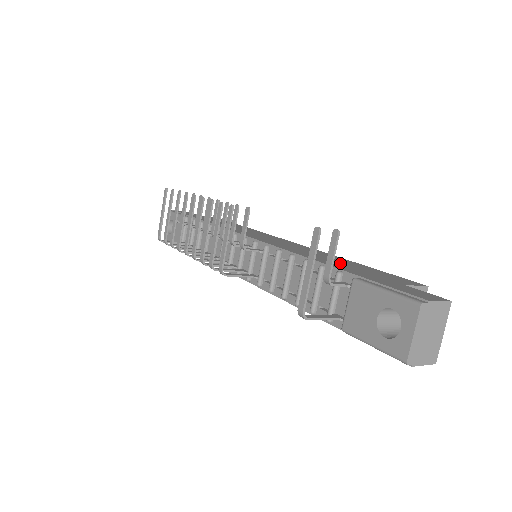
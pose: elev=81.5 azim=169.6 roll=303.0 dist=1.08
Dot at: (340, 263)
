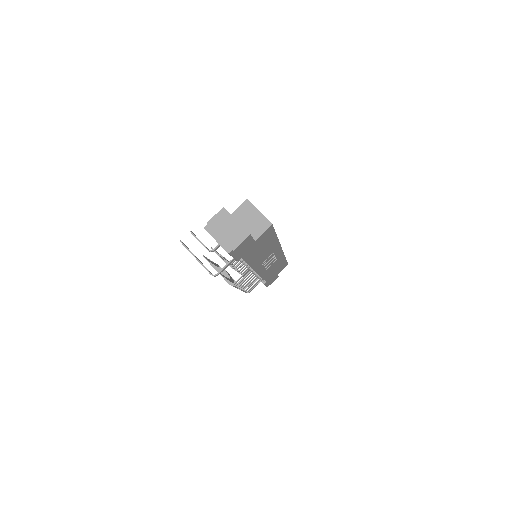
Dot at: occluded
